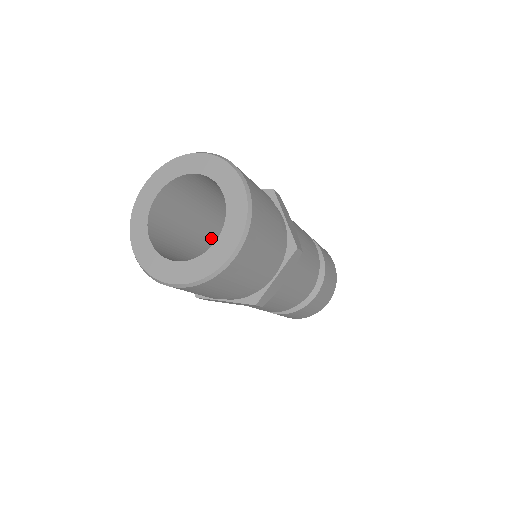
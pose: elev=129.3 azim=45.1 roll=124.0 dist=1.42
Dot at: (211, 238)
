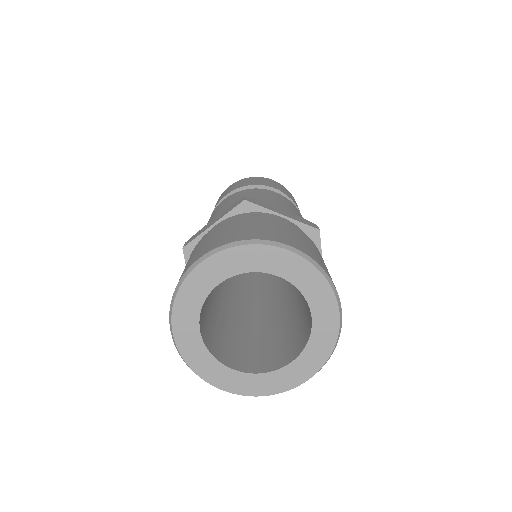
Dot at: (218, 287)
